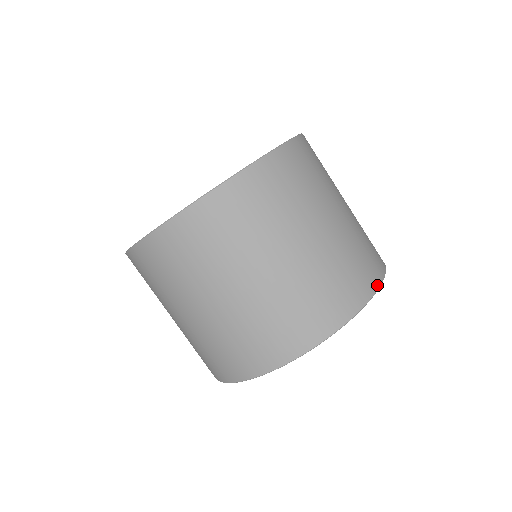
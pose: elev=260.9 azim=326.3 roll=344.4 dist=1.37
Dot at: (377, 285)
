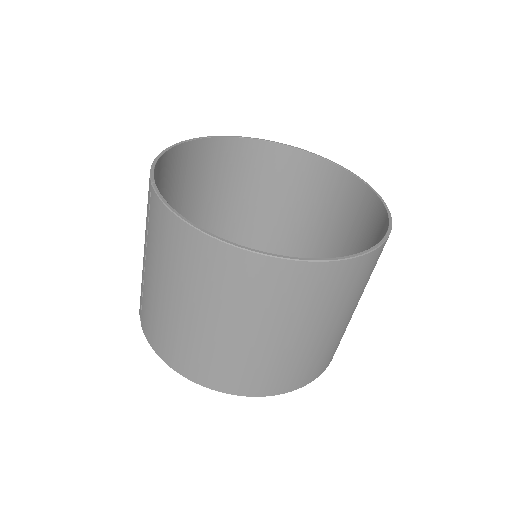
Dot at: occluded
